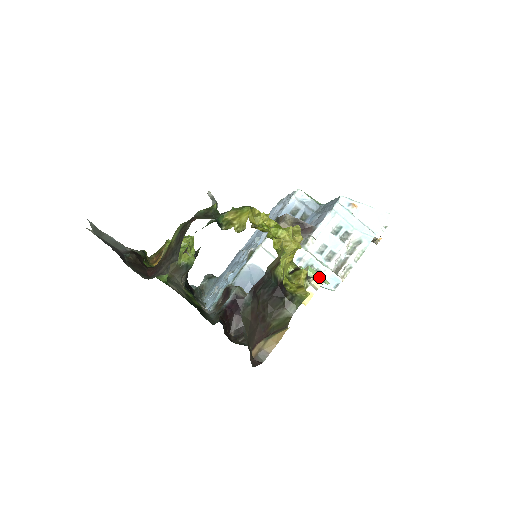
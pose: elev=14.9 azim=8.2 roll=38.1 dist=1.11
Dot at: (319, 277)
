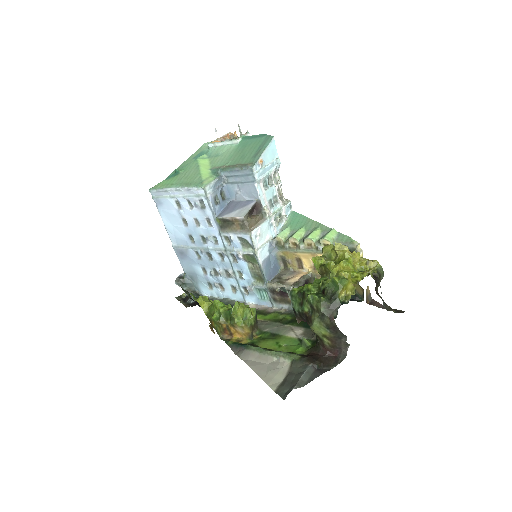
Dot at: (333, 235)
